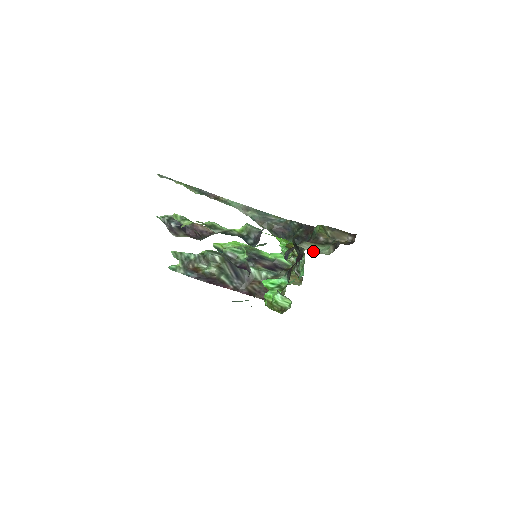
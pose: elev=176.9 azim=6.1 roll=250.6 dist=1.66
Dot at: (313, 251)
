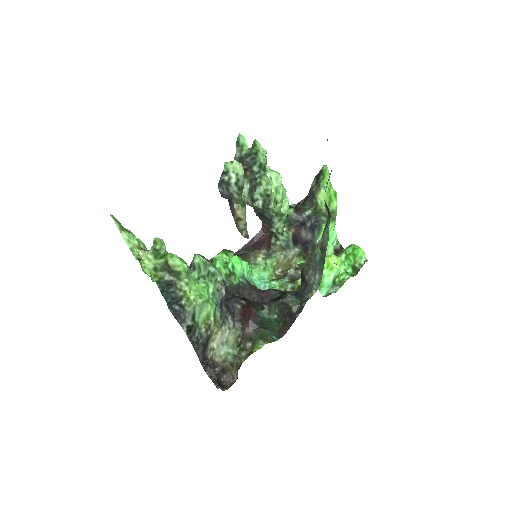
Dot at: (218, 342)
